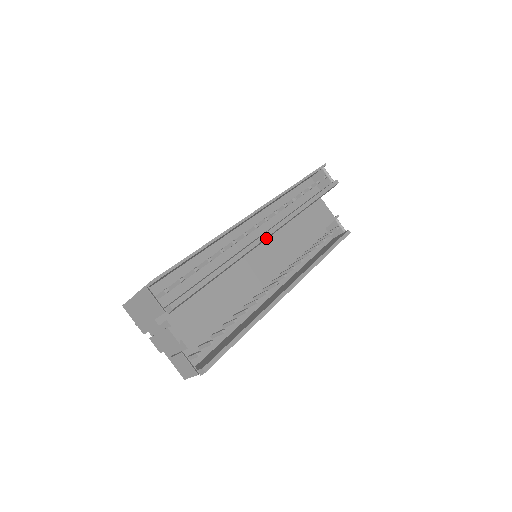
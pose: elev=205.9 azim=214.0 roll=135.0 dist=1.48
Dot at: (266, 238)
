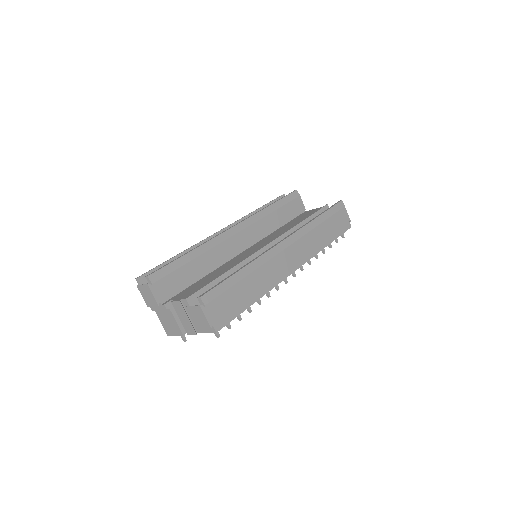
Dot at: (231, 232)
